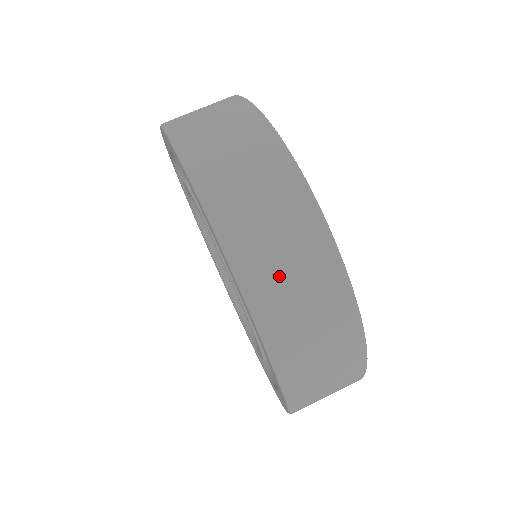
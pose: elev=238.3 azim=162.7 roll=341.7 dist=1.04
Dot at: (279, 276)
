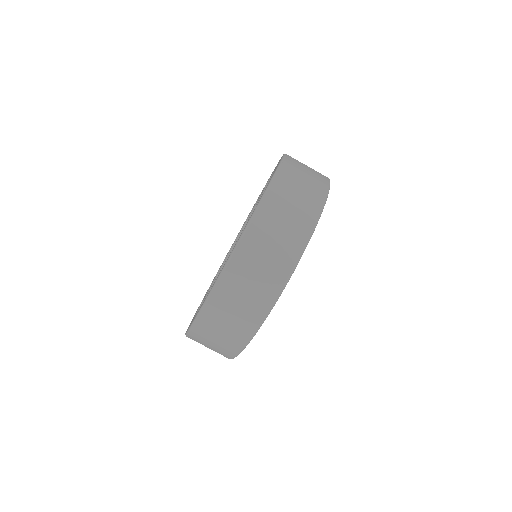
Dot at: (208, 339)
